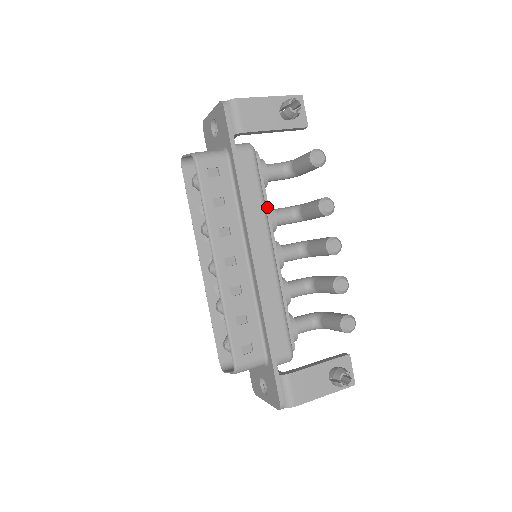
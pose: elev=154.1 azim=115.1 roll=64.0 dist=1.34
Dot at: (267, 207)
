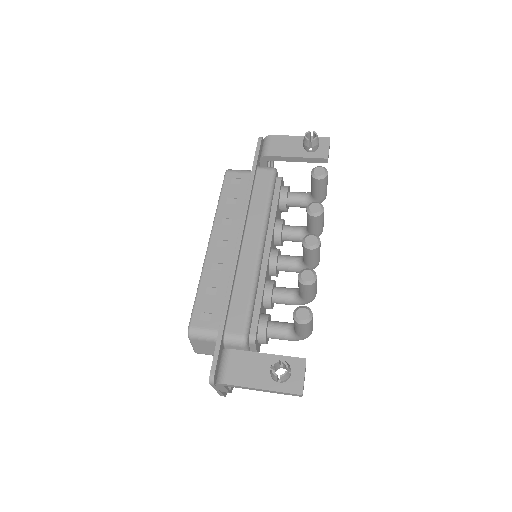
Dot at: (274, 215)
